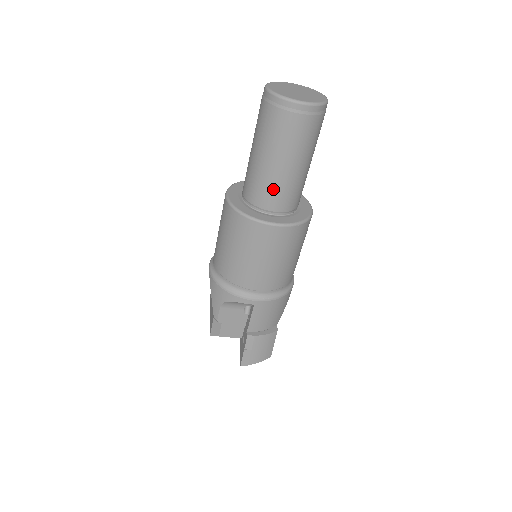
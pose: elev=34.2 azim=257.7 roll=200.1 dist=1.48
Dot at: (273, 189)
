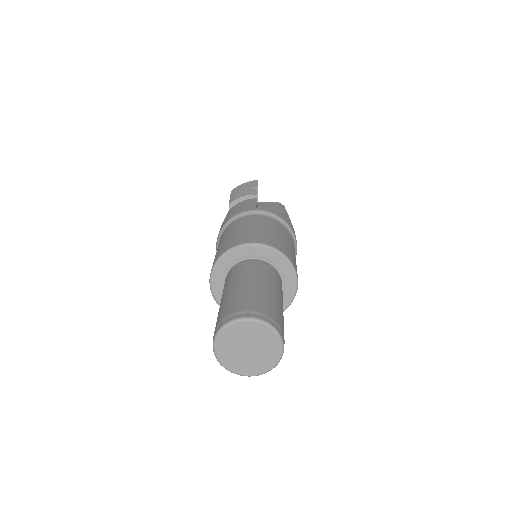
Dot at: occluded
